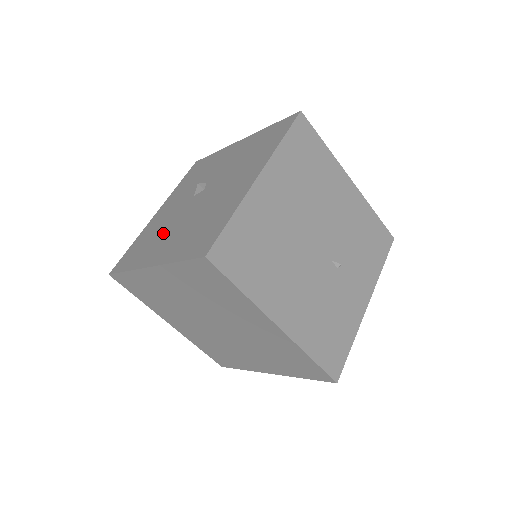
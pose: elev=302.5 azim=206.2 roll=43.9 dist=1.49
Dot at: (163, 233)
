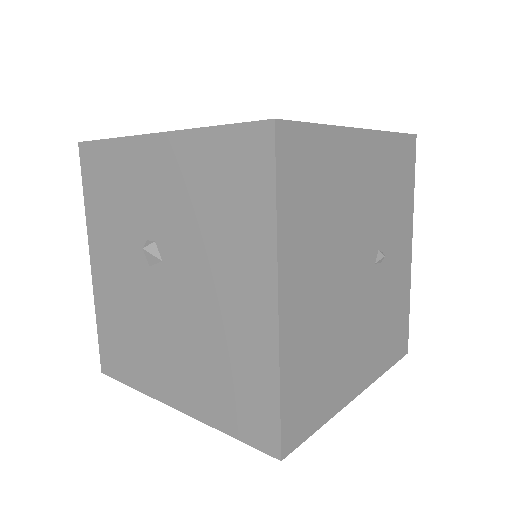
Dot at: (147, 337)
